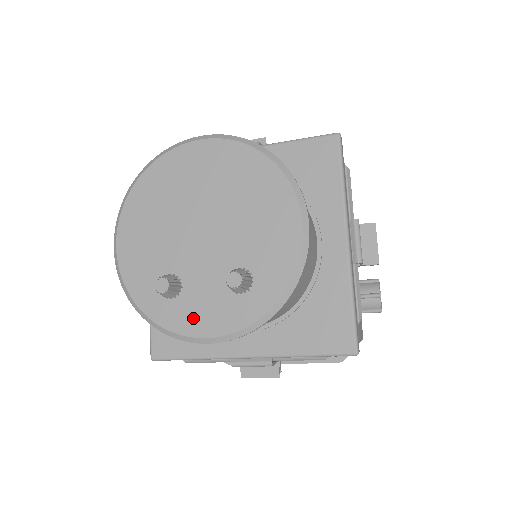
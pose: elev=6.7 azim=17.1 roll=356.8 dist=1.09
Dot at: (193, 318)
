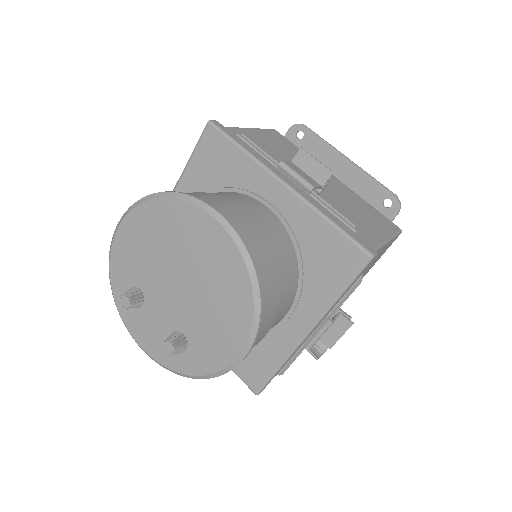
Dot at: (140, 329)
